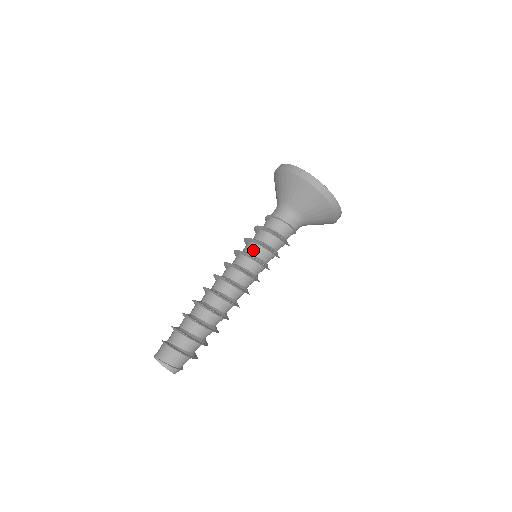
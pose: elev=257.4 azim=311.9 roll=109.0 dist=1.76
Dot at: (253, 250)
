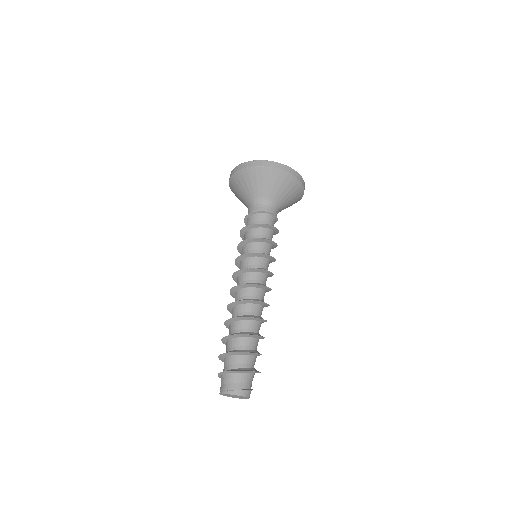
Dot at: (248, 250)
